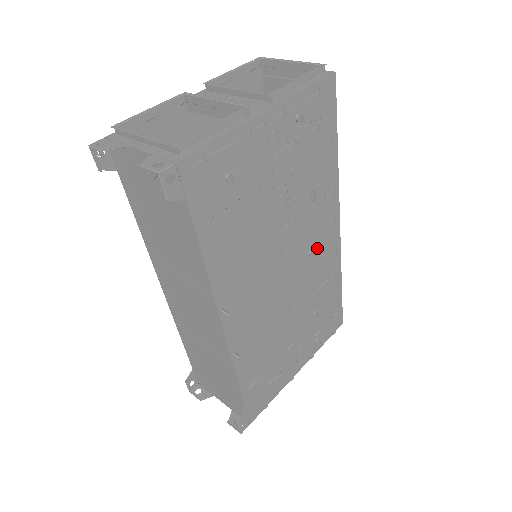
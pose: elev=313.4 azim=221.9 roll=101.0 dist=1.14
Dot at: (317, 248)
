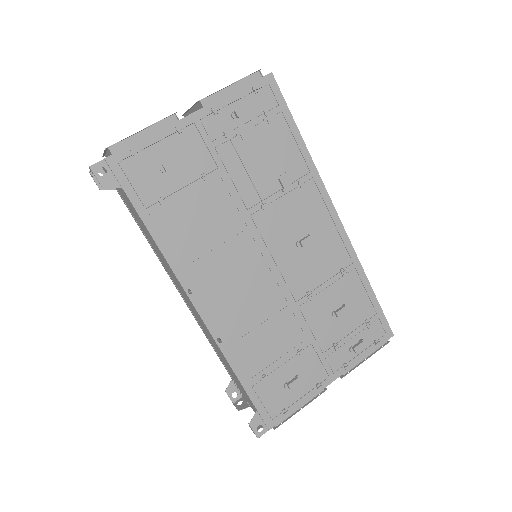
Dot at: (304, 238)
